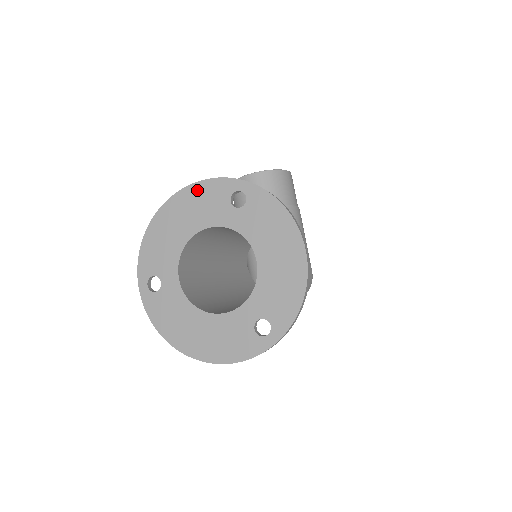
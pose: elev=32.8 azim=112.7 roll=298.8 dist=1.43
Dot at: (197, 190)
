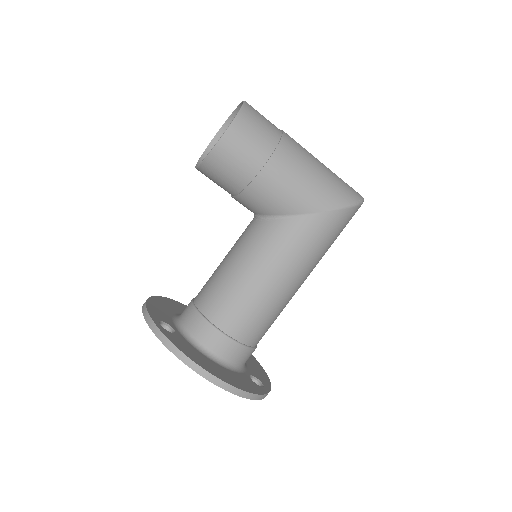
Dot at: occluded
